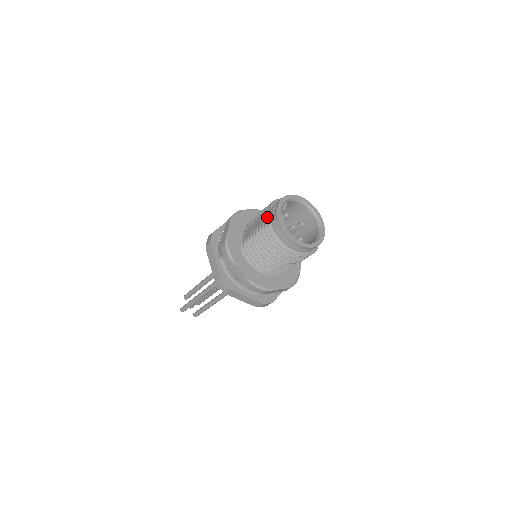
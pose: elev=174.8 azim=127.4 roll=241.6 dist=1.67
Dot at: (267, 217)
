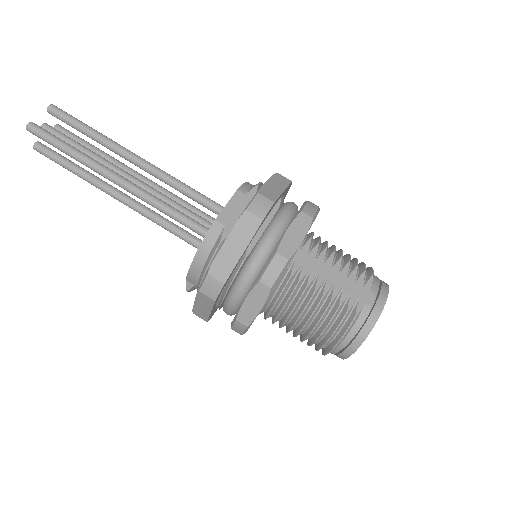
Dot at: (360, 296)
